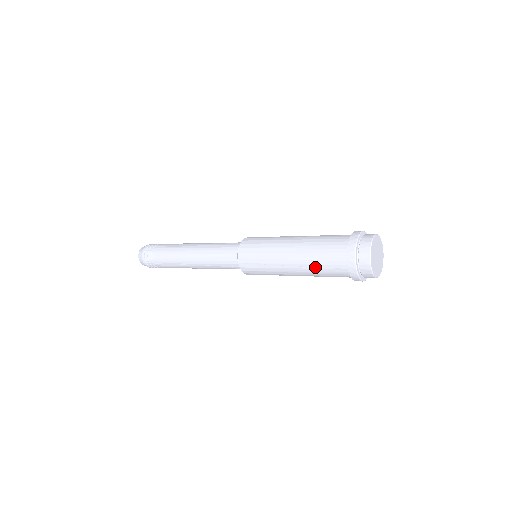
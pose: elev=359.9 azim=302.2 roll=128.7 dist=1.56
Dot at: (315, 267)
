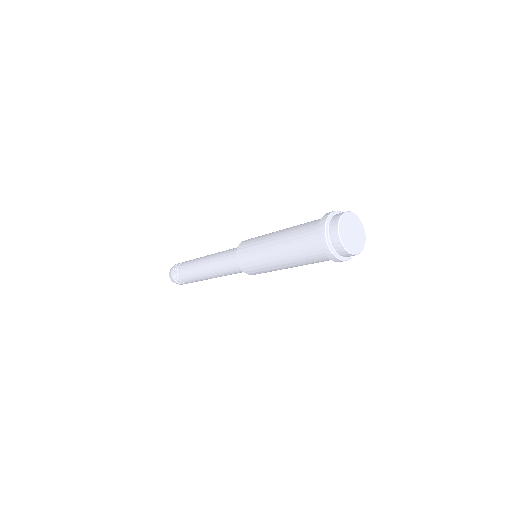
Dot at: (304, 262)
